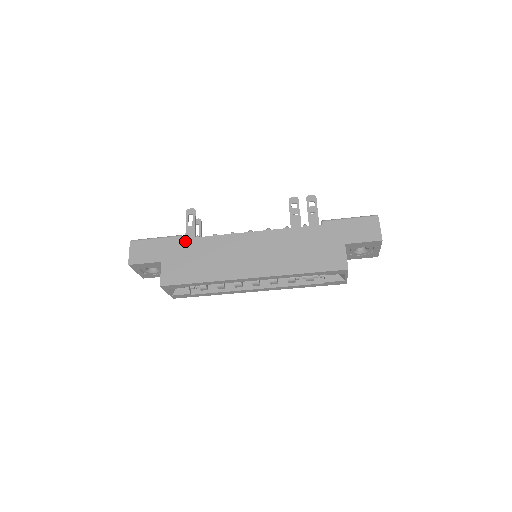
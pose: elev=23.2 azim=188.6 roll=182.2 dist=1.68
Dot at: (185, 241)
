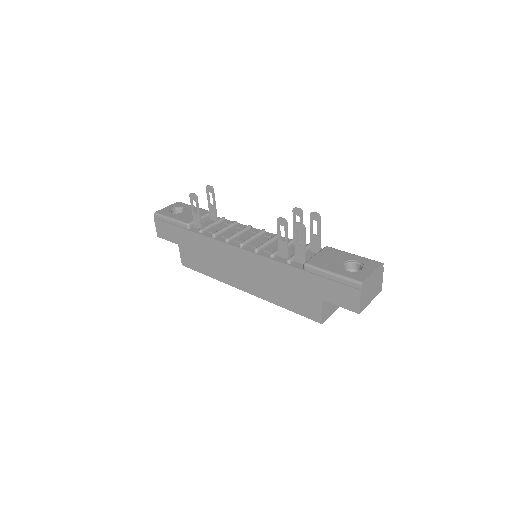
Dot at: (191, 234)
